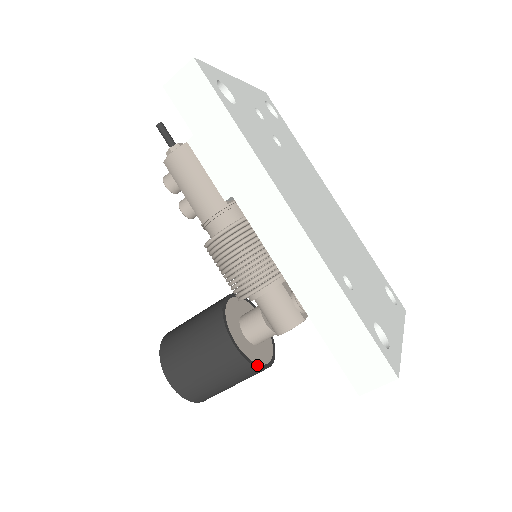
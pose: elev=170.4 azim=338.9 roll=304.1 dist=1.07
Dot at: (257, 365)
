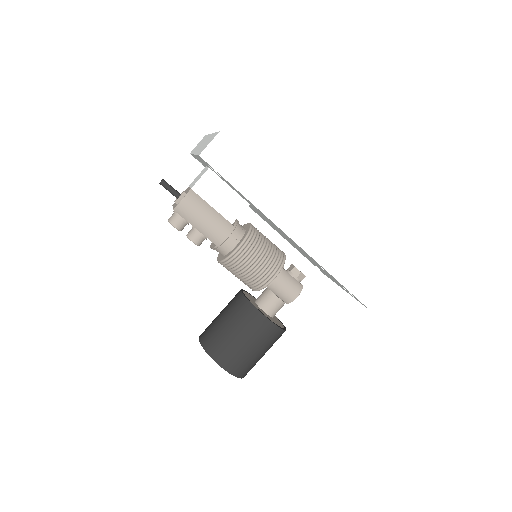
Dot at: (284, 329)
